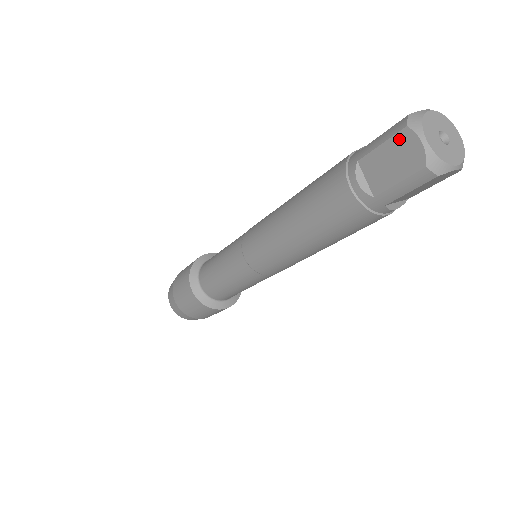
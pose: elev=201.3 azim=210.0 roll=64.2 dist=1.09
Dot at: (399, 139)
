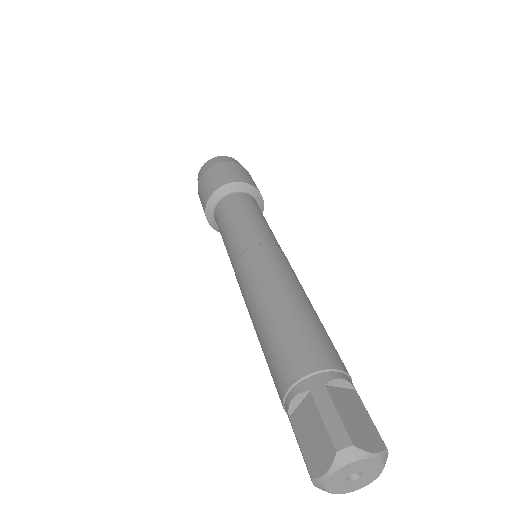
Dot at: occluded
